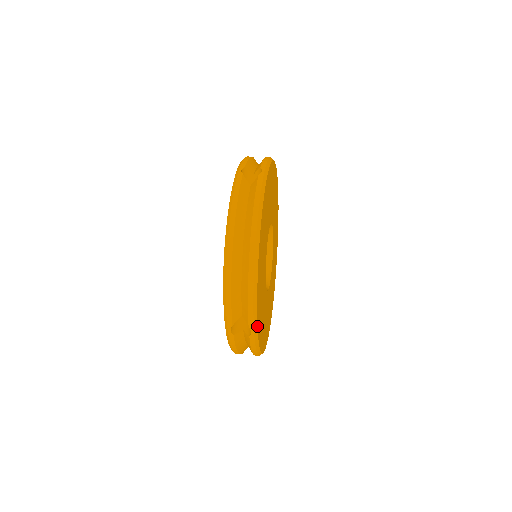
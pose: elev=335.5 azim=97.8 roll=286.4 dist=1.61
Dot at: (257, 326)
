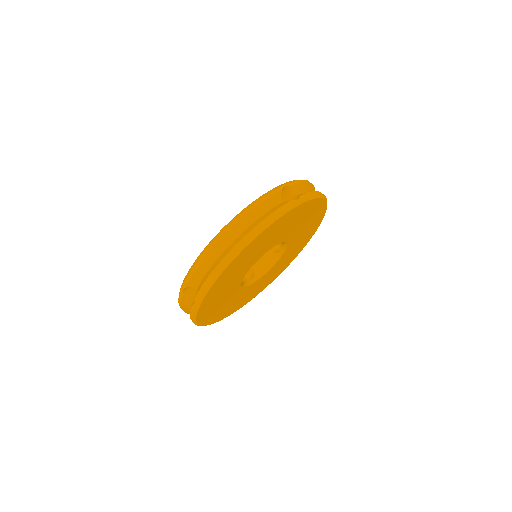
Dot at: (201, 302)
